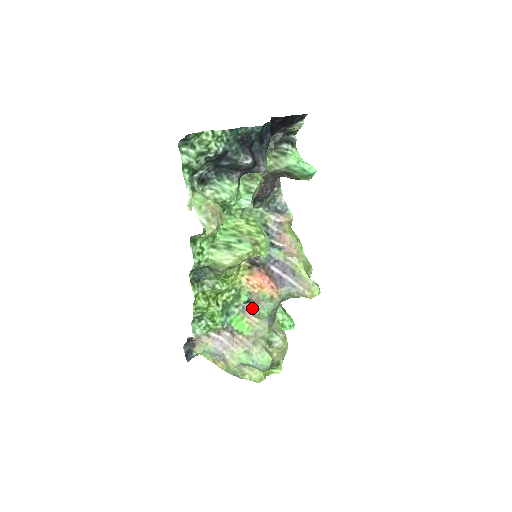
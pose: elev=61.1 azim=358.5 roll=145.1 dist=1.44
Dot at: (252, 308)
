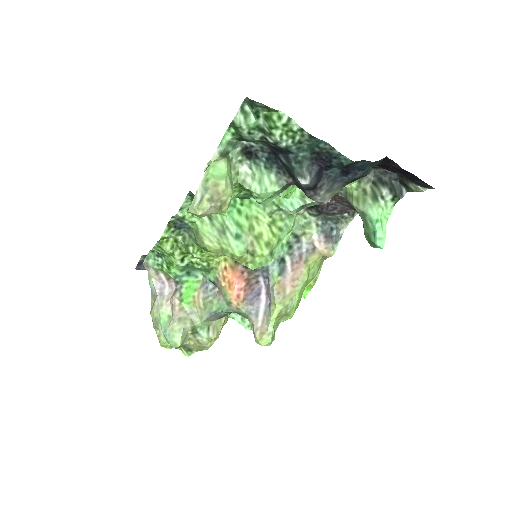
Dot at: (211, 290)
